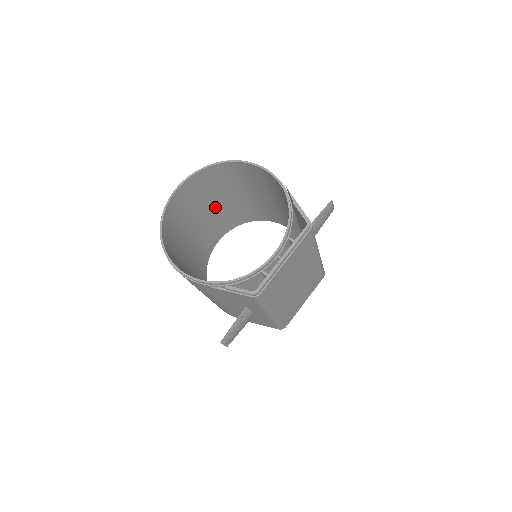
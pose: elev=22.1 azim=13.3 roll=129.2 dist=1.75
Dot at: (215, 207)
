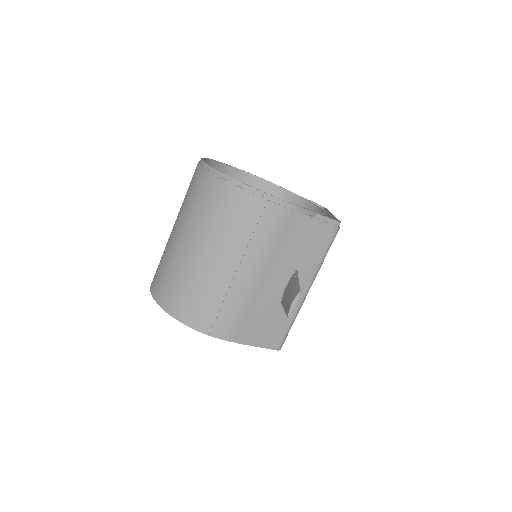
Dot at: occluded
